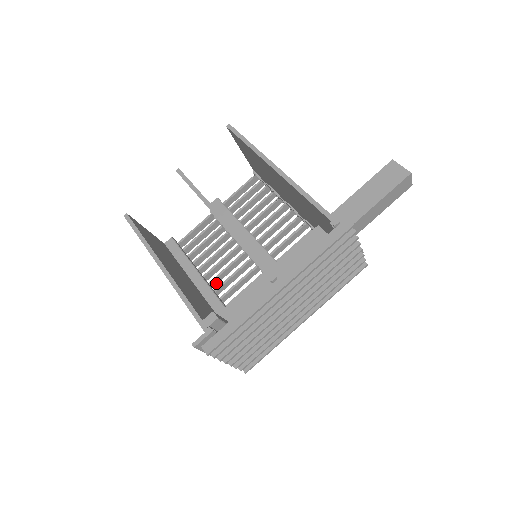
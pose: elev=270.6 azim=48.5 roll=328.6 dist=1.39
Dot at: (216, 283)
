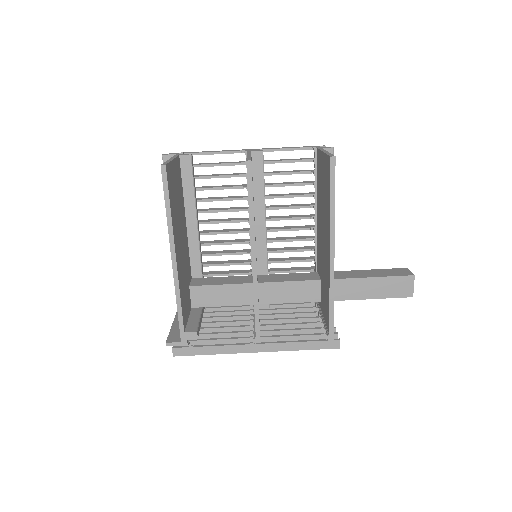
Dot at: occluded
